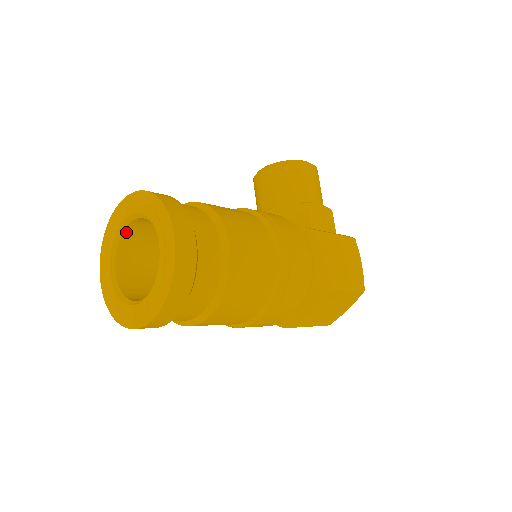
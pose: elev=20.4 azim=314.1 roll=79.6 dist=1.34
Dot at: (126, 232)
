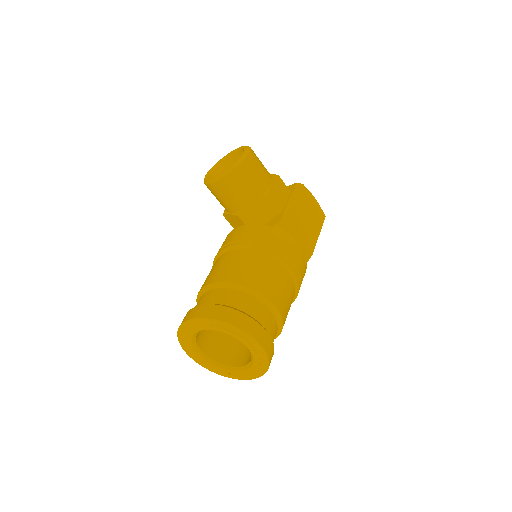
Dot at: (197, 333)
